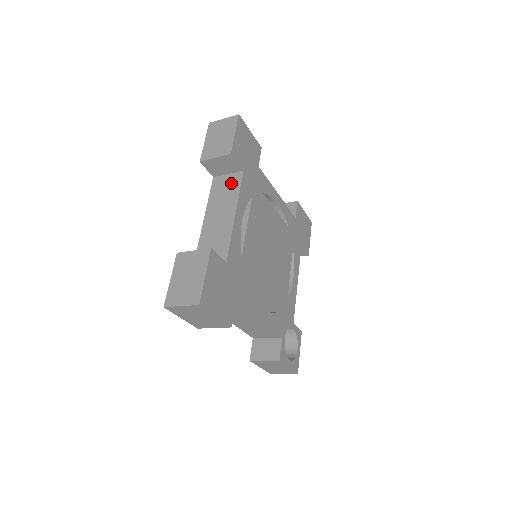
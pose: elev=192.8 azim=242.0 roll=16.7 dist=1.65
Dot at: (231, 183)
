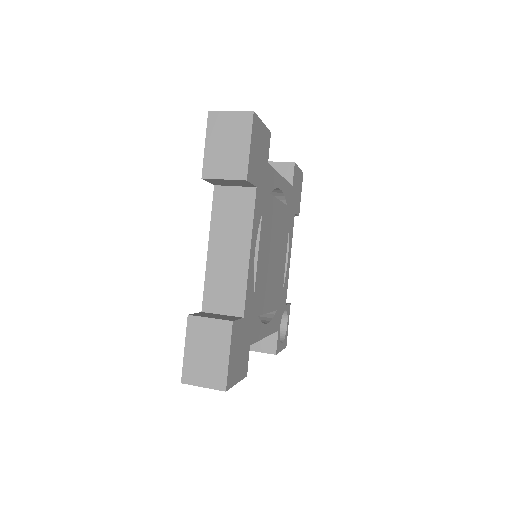
Dot at: (240, 203)
